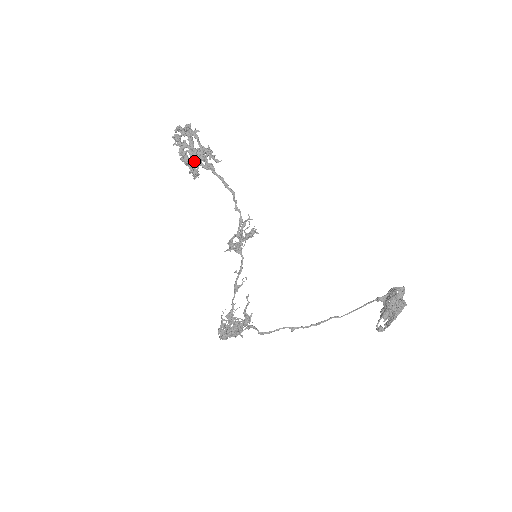
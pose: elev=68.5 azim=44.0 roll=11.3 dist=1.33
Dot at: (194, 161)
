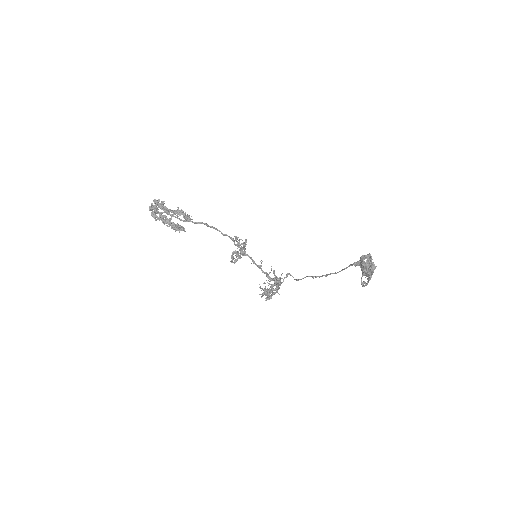
Dot at: (174, 229)
